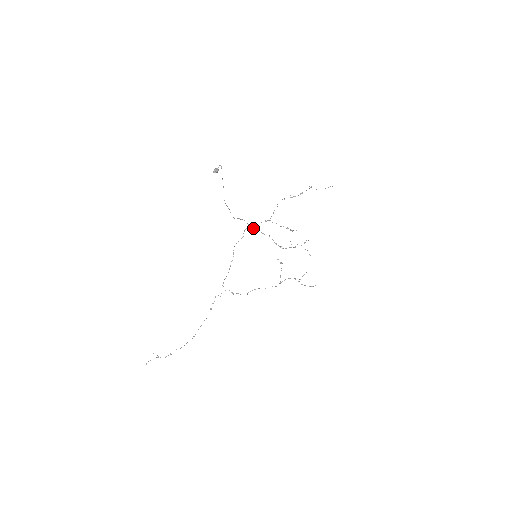
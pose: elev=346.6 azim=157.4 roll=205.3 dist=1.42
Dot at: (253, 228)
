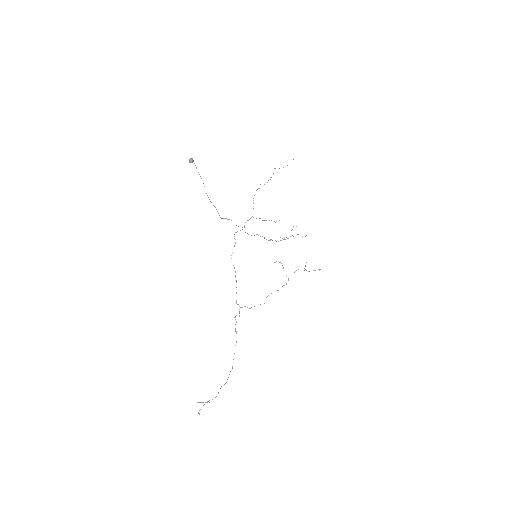
Dot at: occluded
